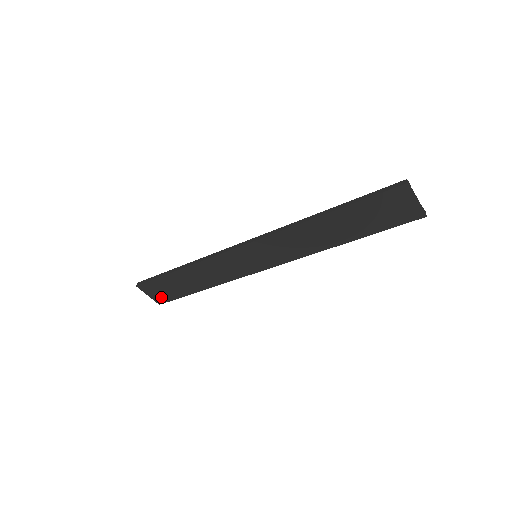
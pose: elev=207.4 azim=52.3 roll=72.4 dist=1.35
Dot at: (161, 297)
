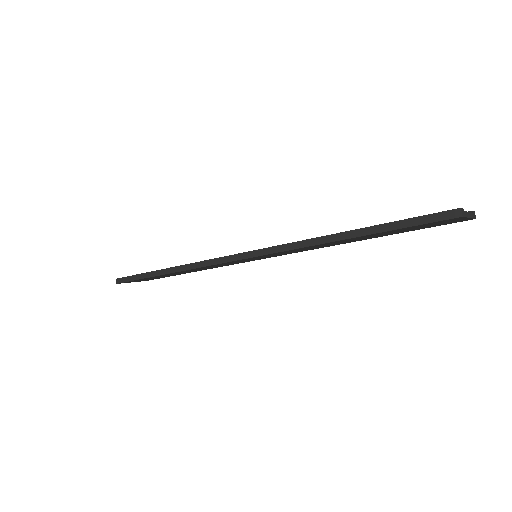
Dot at: occluded
